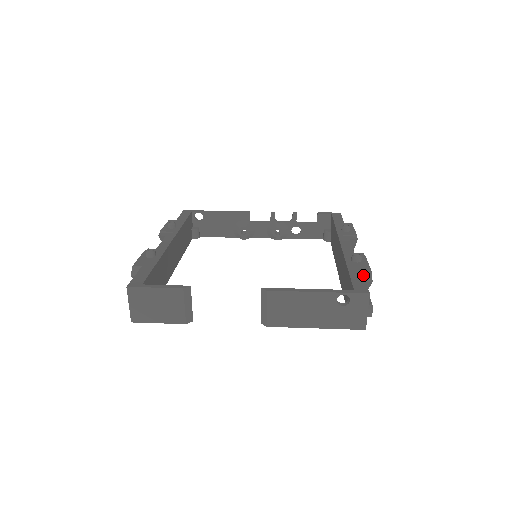
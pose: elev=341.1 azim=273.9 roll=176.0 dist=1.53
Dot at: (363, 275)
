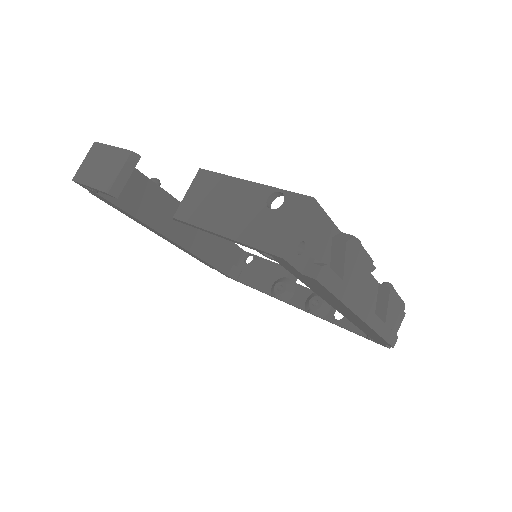
Dot at: (339, 234)
